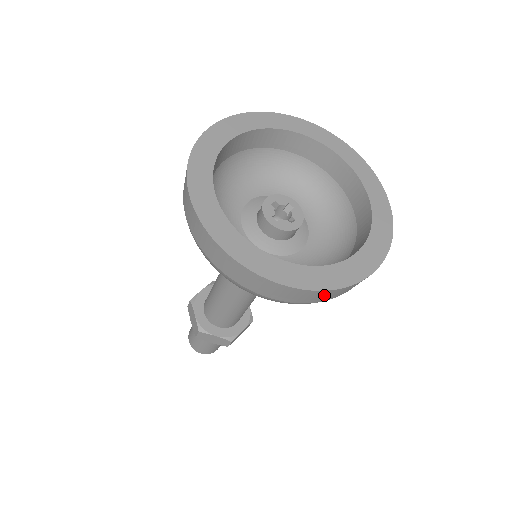
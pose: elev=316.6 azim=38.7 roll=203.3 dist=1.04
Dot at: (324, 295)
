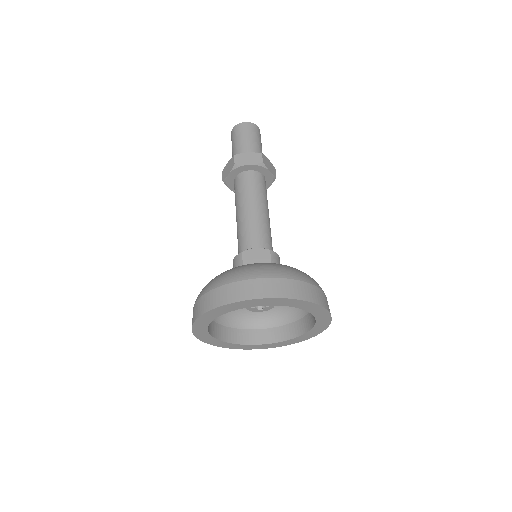
Dot at: occluded
